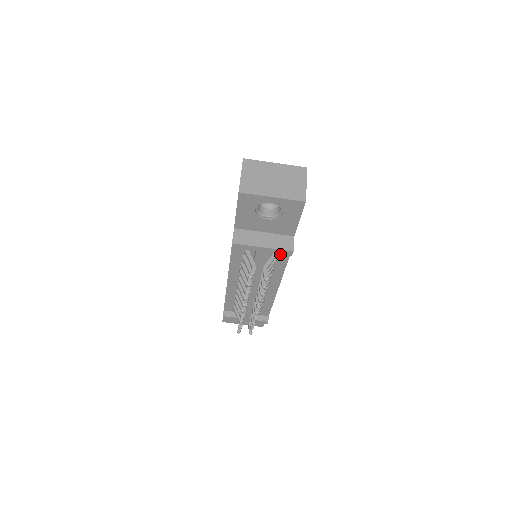
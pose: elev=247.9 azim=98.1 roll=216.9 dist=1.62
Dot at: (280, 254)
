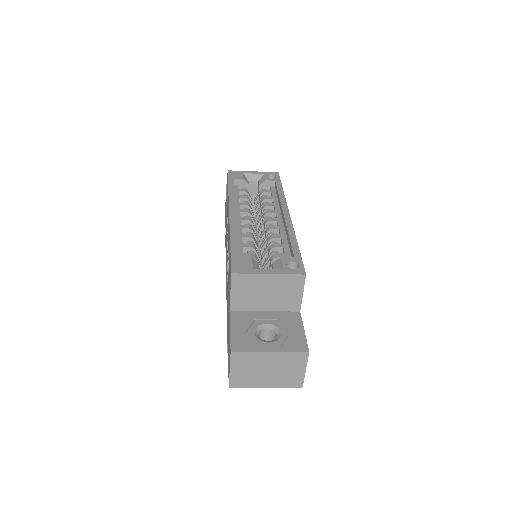
Dot at: occluded
